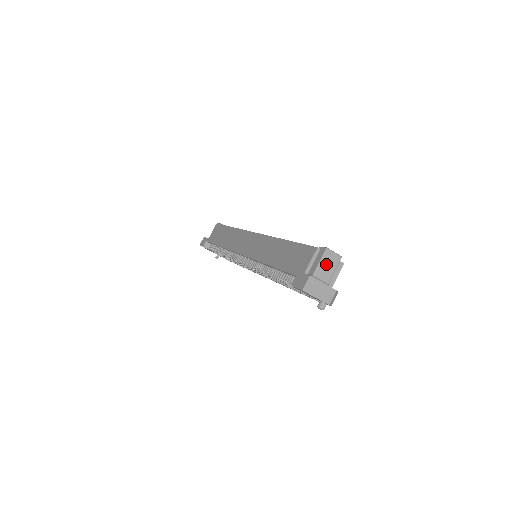
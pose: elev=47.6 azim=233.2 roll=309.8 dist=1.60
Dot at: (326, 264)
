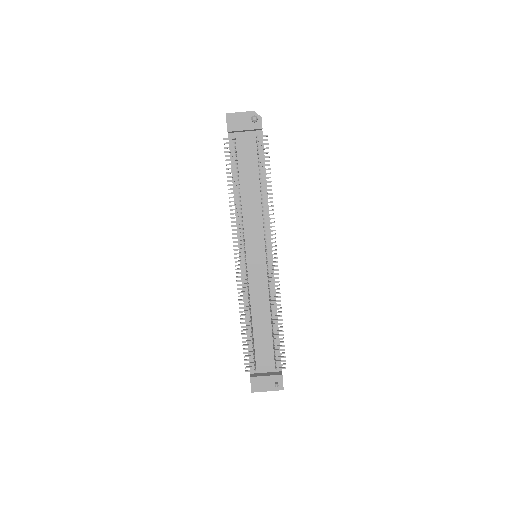
Dot at: occluded
